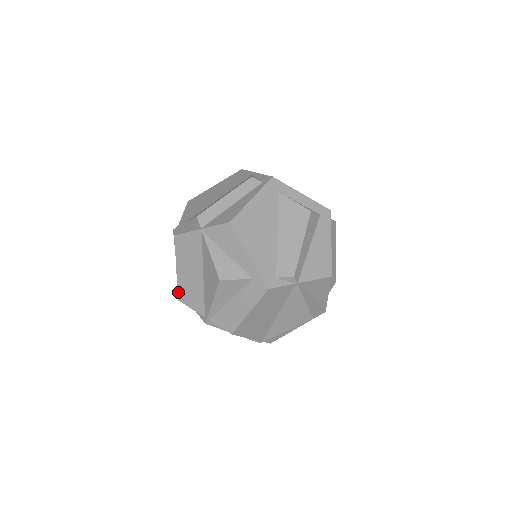
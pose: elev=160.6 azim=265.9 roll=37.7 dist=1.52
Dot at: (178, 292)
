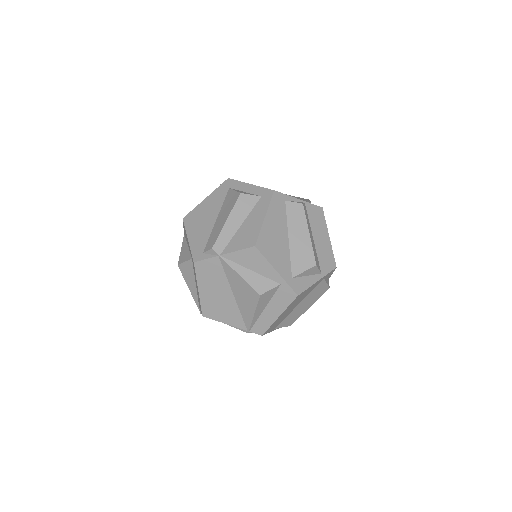
Dot at: occluded
